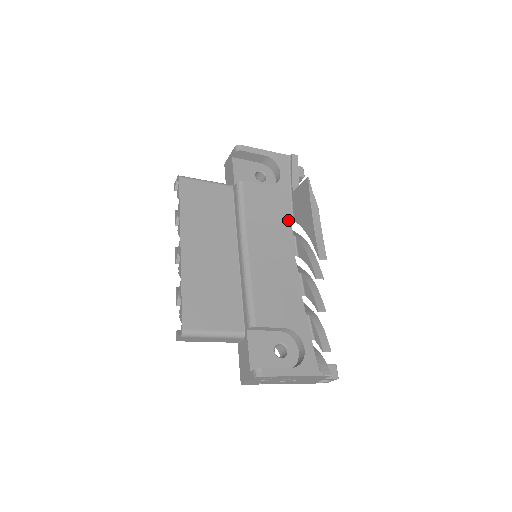
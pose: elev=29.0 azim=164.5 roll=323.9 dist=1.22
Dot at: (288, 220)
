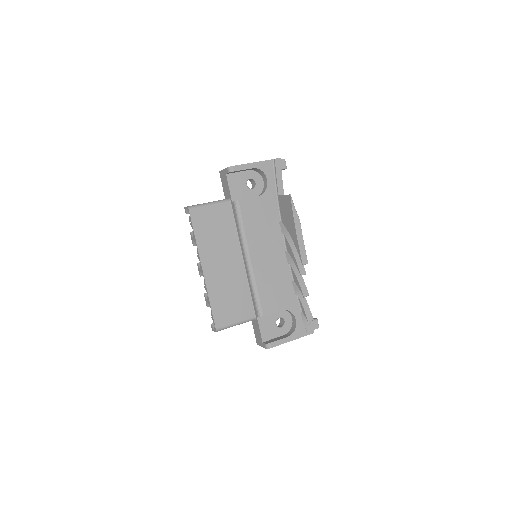
Dot at: (277, 222)
